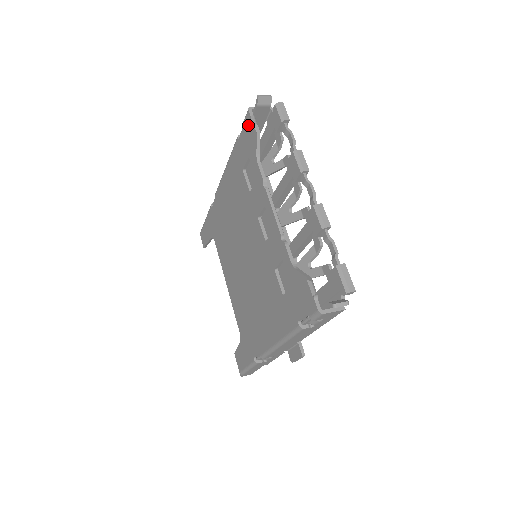
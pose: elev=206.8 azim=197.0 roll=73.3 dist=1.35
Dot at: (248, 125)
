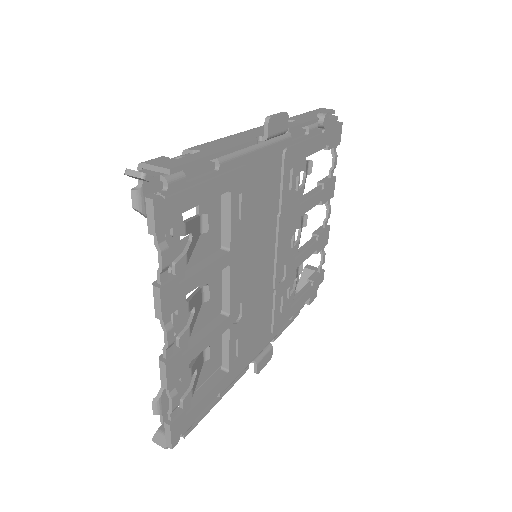
Dot at: occluded
